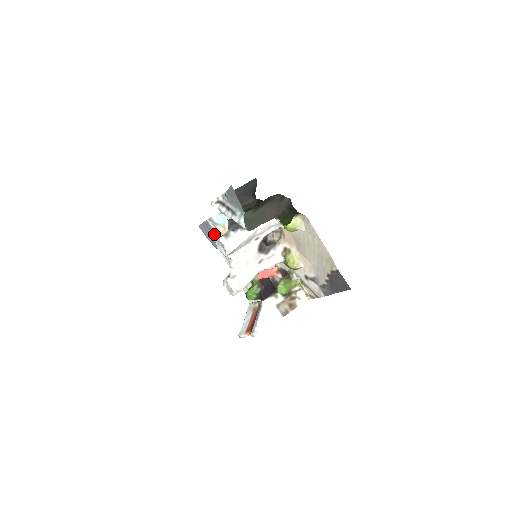
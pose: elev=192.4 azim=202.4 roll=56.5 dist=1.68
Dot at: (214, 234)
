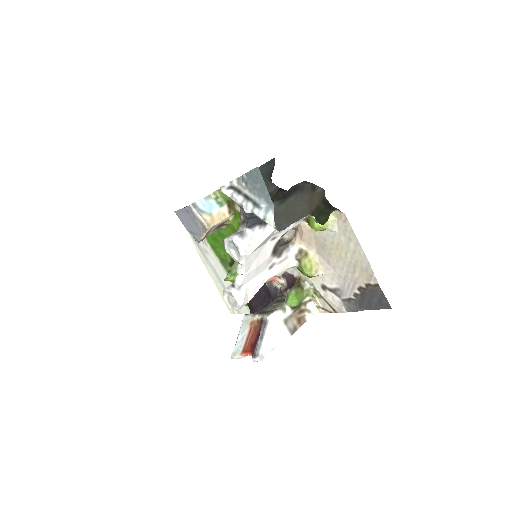
Dot at: (198, 224)
